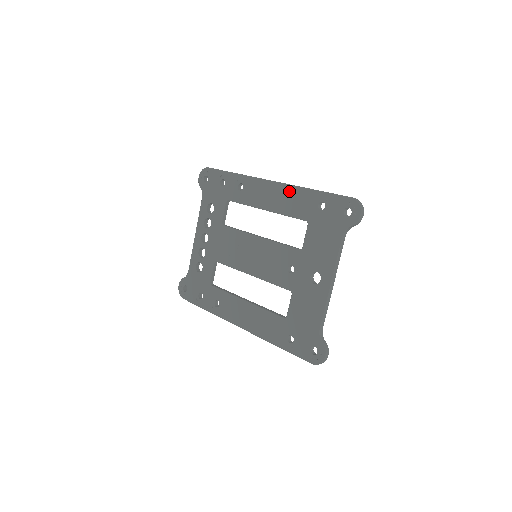
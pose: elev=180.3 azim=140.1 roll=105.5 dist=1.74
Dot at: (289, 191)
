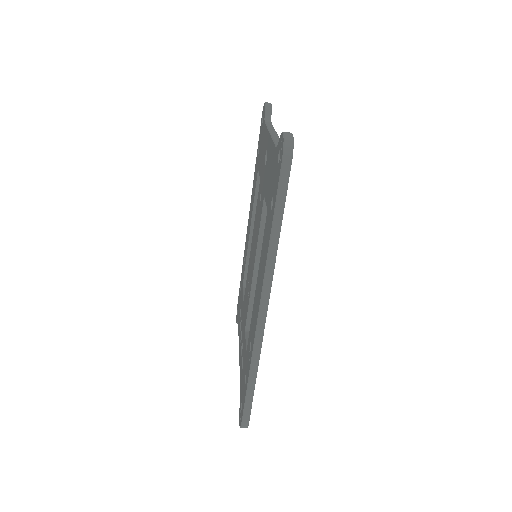
Dot at: (252, 195)
